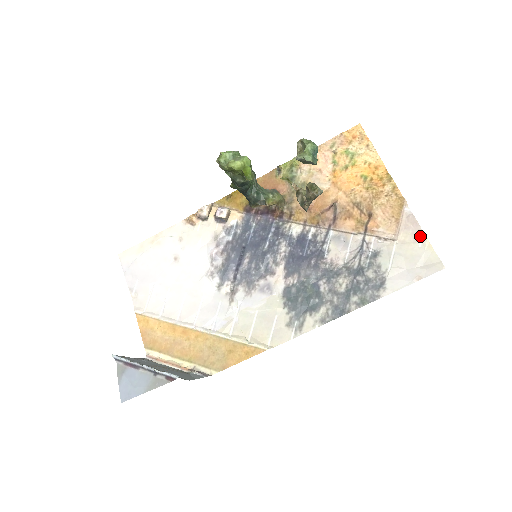
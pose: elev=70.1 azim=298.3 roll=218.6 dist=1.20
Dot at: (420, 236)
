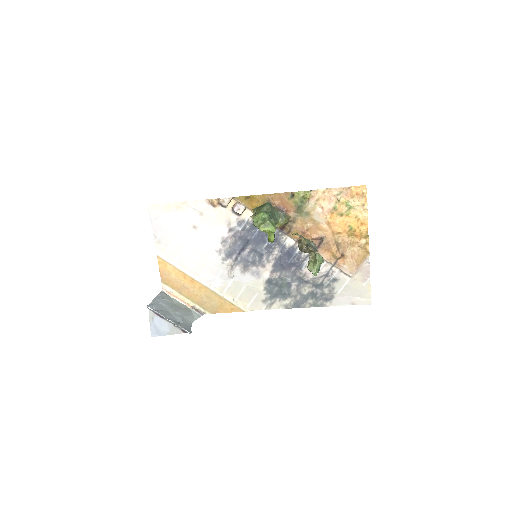
Dot at: (367, 280)
